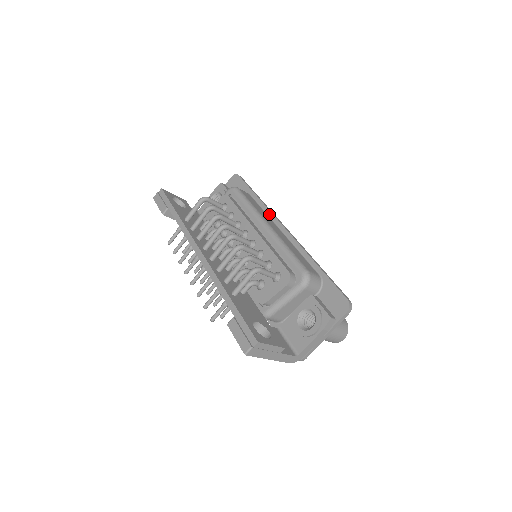
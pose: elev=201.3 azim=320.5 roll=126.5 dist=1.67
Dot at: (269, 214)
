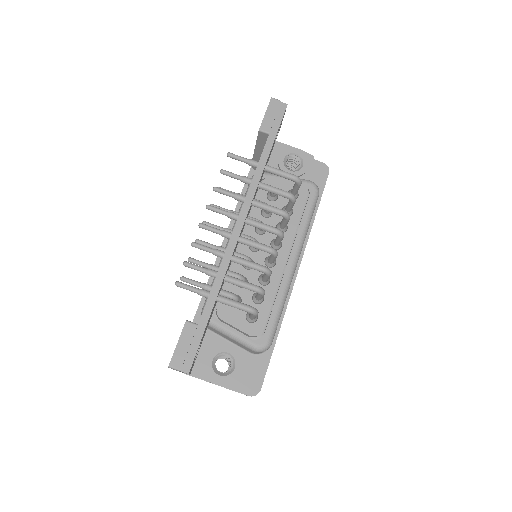
Dot at: (304, 244)
